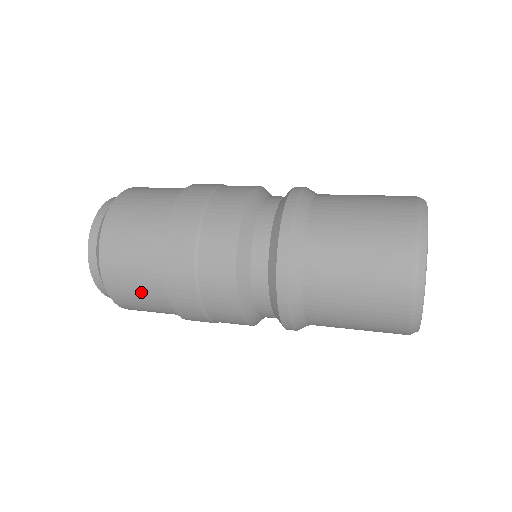
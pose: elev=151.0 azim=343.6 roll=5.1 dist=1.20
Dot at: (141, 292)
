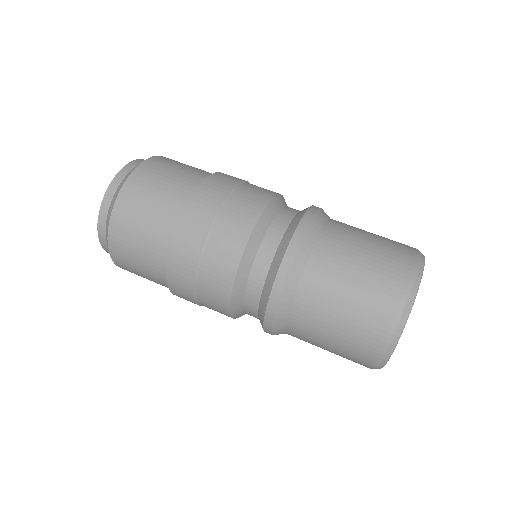
Dot at: (148, 220)
